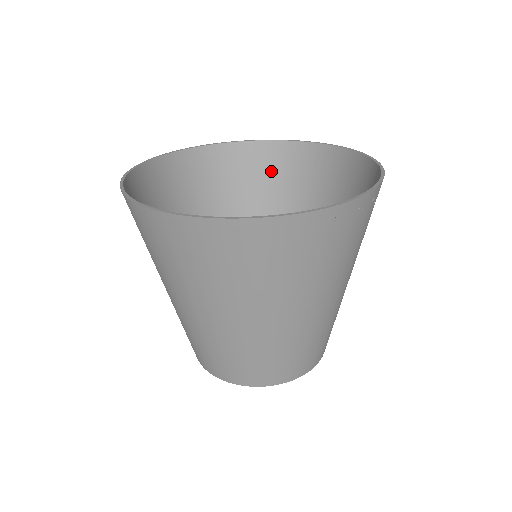
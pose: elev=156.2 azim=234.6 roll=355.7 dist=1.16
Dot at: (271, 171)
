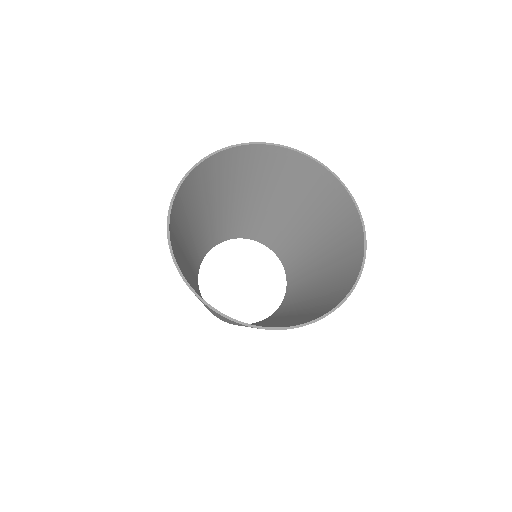
Dot at: (301, 176)
